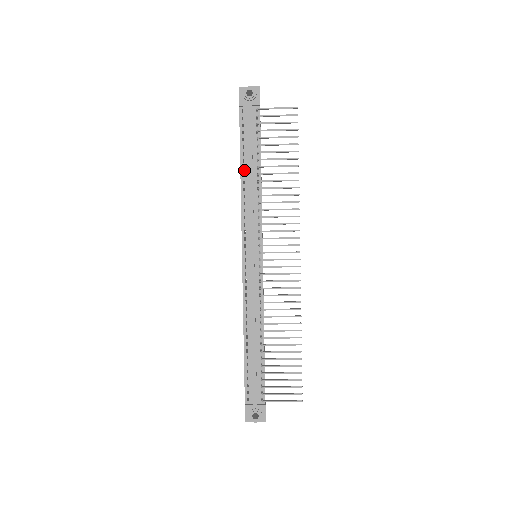
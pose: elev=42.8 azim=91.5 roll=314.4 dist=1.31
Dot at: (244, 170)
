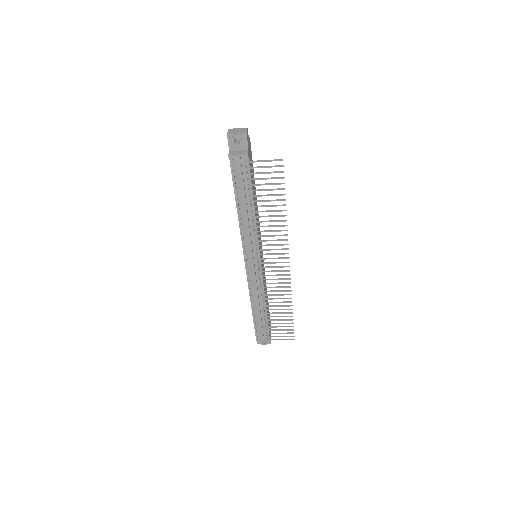
Dot at: (239, 206)
